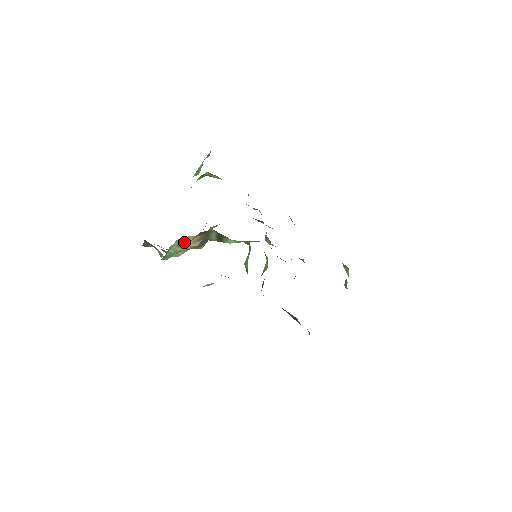
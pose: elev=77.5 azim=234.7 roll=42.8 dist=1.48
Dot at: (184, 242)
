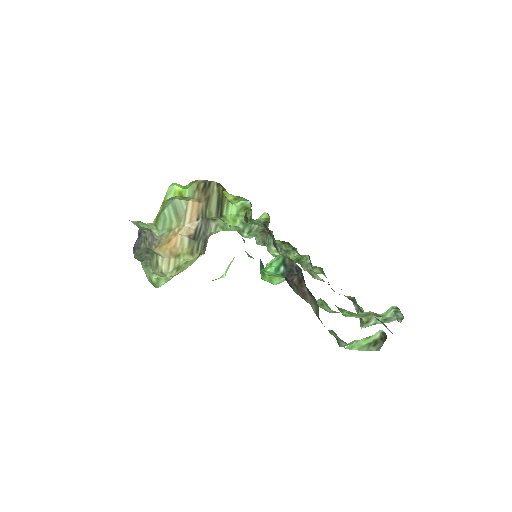
Dot at: (182, 212)
